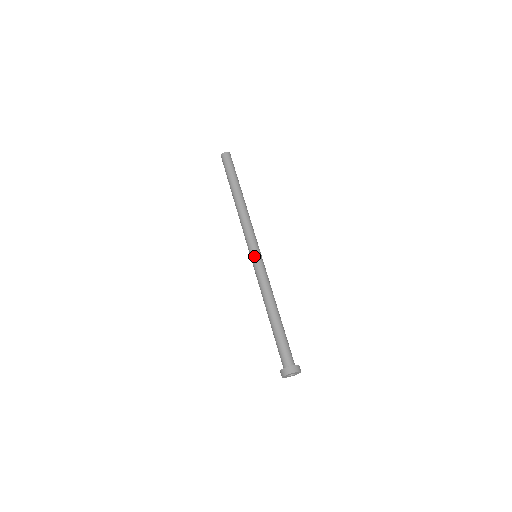
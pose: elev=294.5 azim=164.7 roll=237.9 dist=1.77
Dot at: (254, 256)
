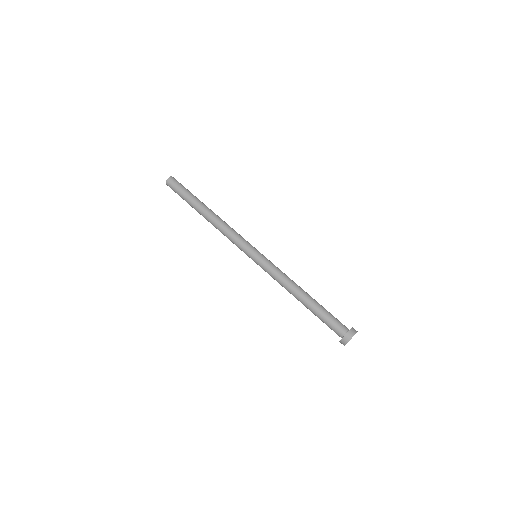
Dot at: occluded
